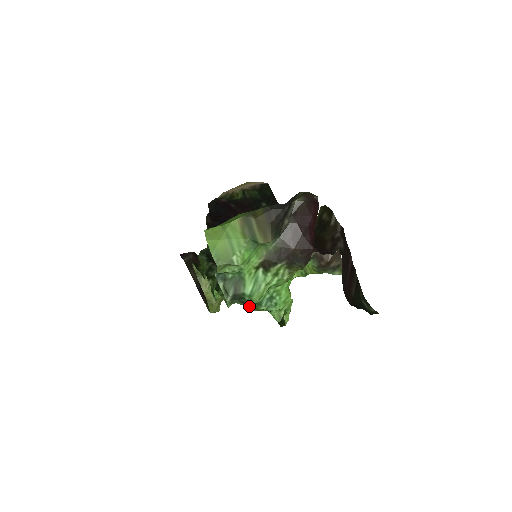
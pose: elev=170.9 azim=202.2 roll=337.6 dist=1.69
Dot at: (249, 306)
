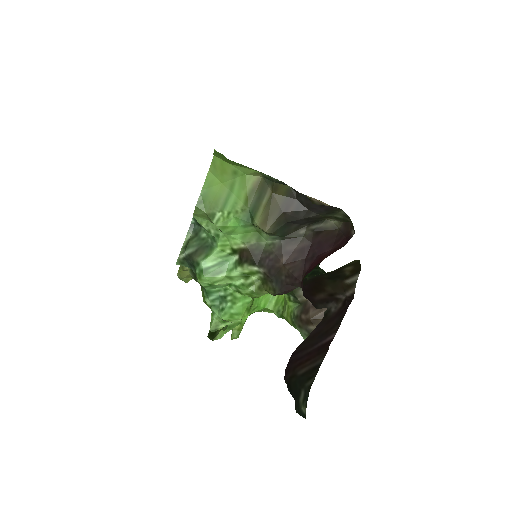
Dot at: (203, 292)
